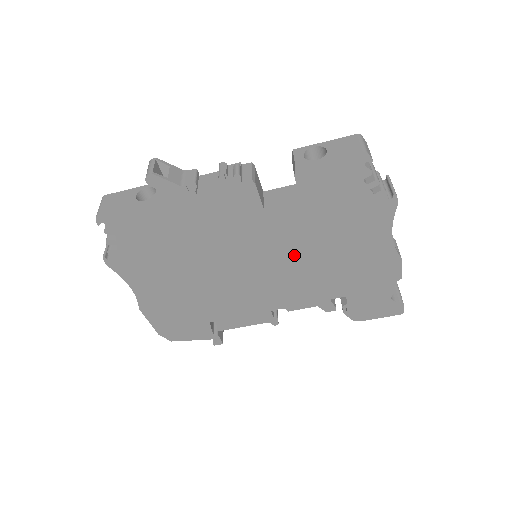
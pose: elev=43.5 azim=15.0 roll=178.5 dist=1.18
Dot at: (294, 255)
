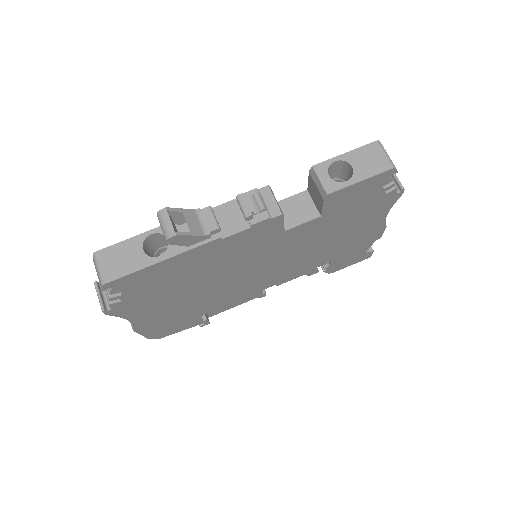
Dot at: (298, 251)
